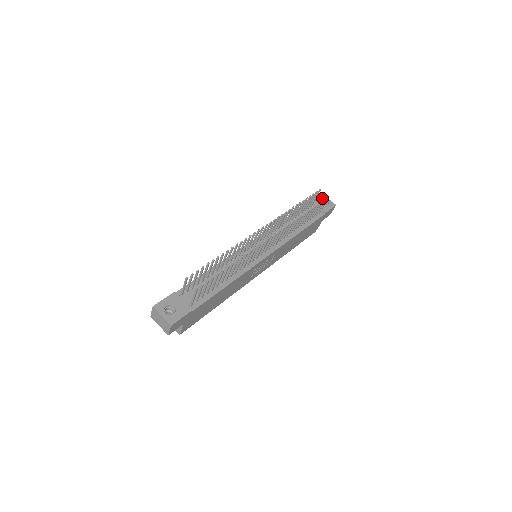
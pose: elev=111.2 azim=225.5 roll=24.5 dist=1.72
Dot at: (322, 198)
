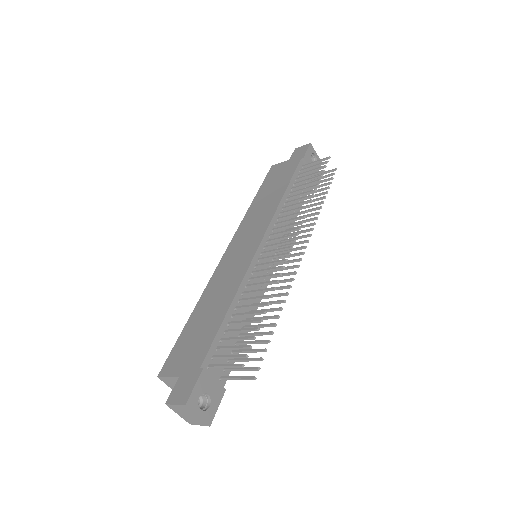
Dot at: (312, 152)
